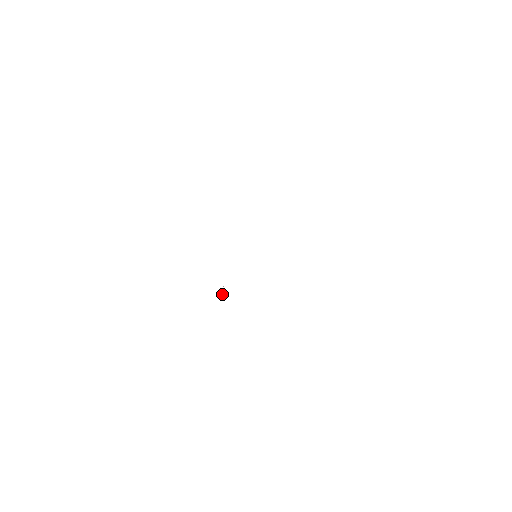
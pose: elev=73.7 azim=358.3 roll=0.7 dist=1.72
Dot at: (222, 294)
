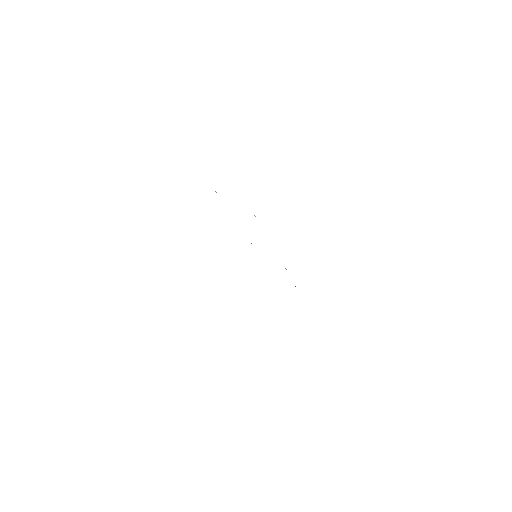
Dot at: occluded
